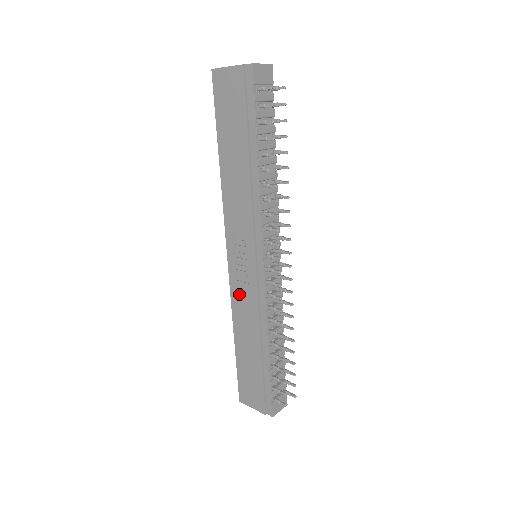
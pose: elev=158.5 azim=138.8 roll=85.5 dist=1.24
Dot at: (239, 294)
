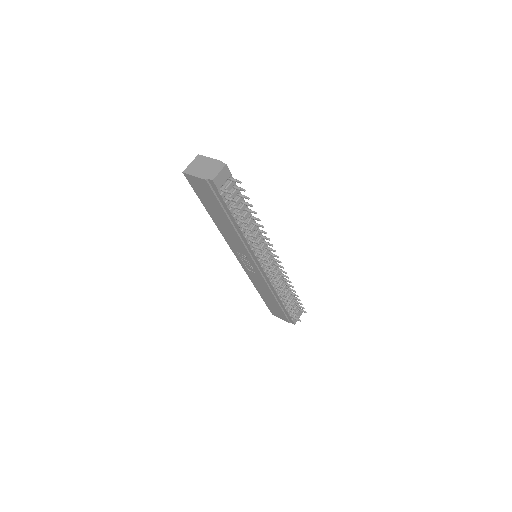
Dot at: (252, 276)
